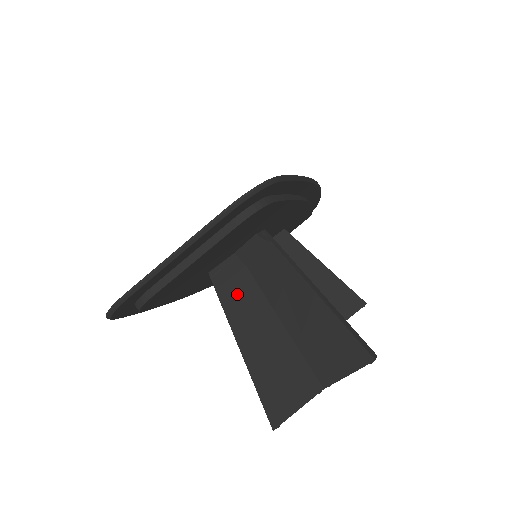
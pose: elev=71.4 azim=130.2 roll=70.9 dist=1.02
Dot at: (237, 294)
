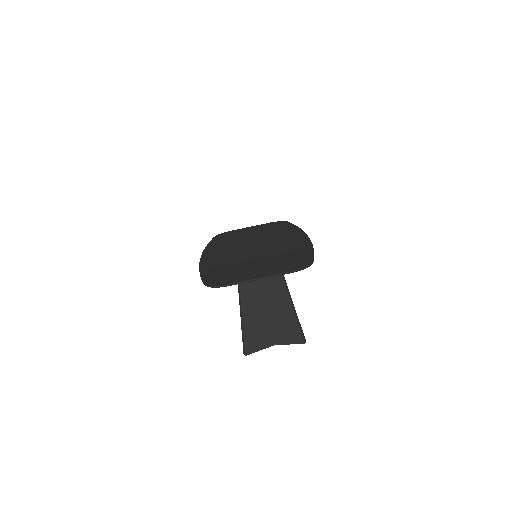
Dot at: (249, 282)
